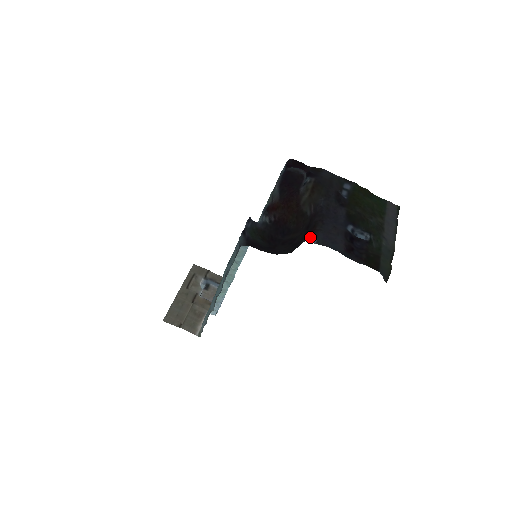
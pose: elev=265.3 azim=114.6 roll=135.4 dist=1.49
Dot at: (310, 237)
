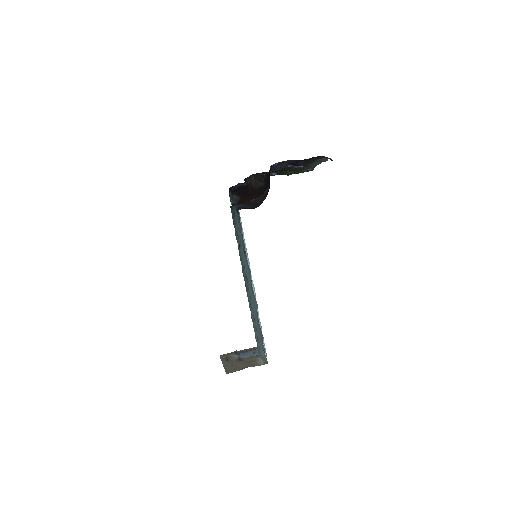
Dot at: (271, 166)
